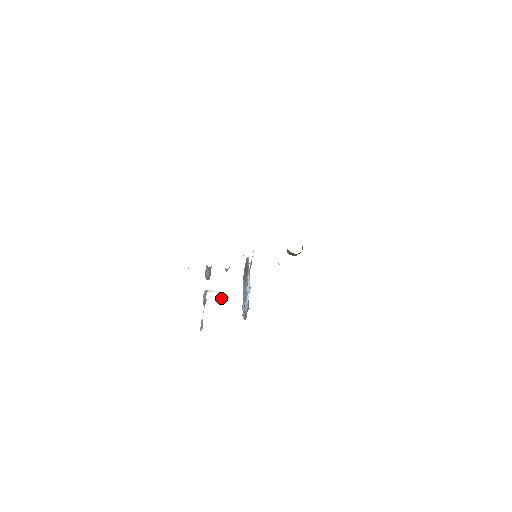
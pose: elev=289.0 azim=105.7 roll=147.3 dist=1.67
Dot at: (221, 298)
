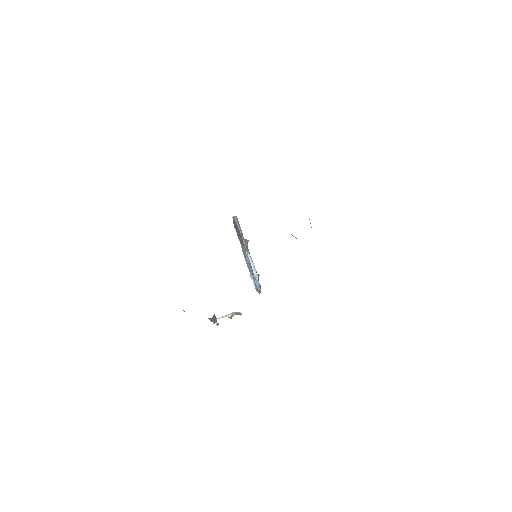
Dot at: (233, 315)
